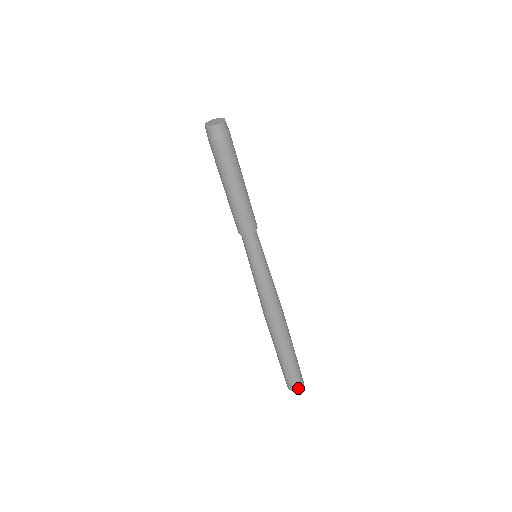
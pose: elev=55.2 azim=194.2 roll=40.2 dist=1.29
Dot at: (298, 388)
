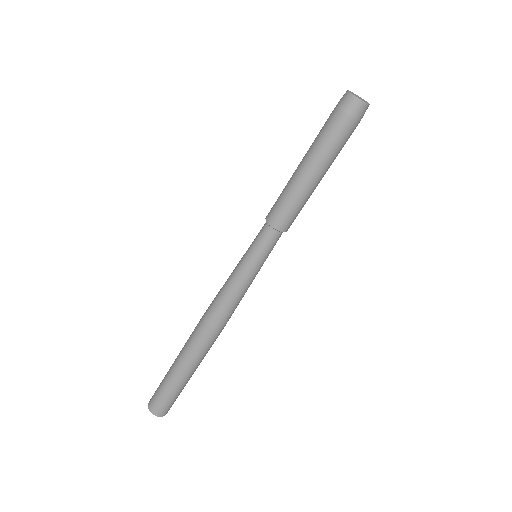
Dot at: (164, 414)
